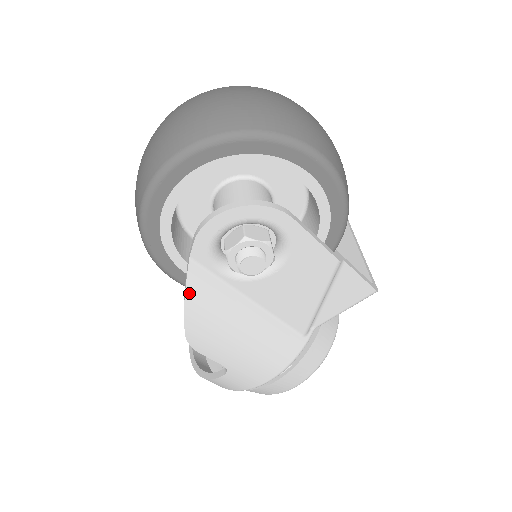
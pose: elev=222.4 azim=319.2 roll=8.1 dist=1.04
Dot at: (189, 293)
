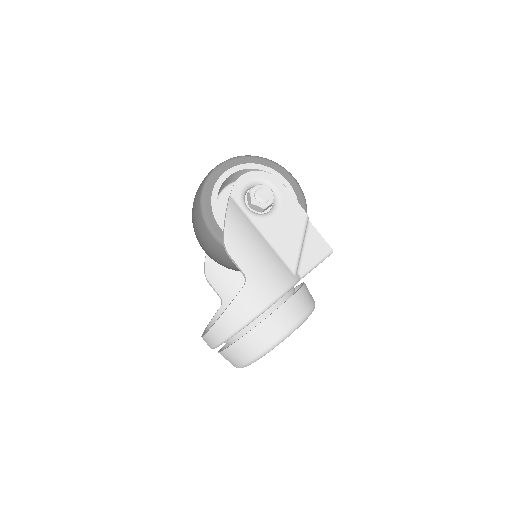
Dot at: (229, 209)
